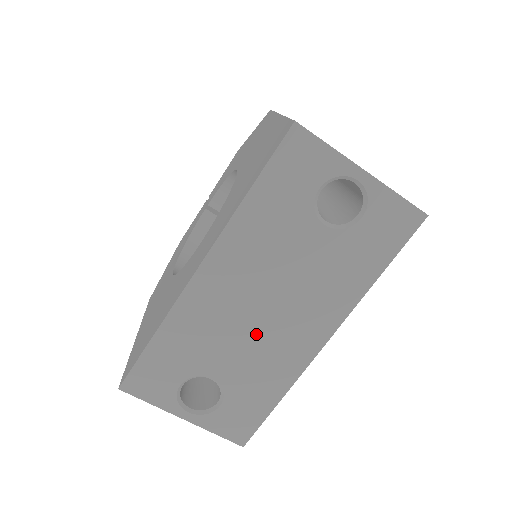
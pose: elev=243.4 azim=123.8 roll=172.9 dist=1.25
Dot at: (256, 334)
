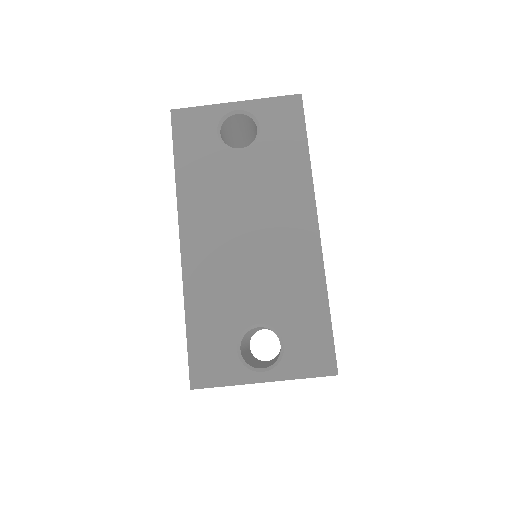
Dot at: (260, 260)
